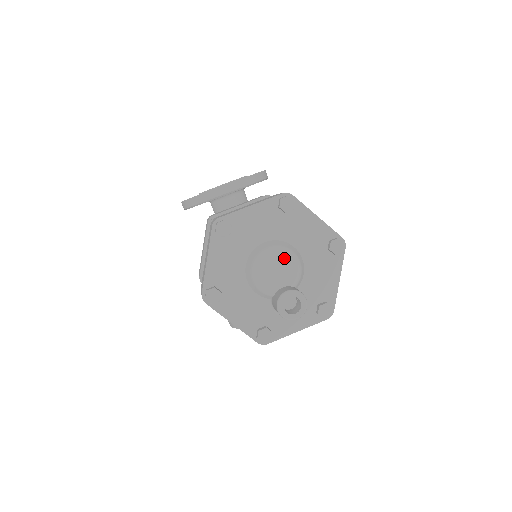
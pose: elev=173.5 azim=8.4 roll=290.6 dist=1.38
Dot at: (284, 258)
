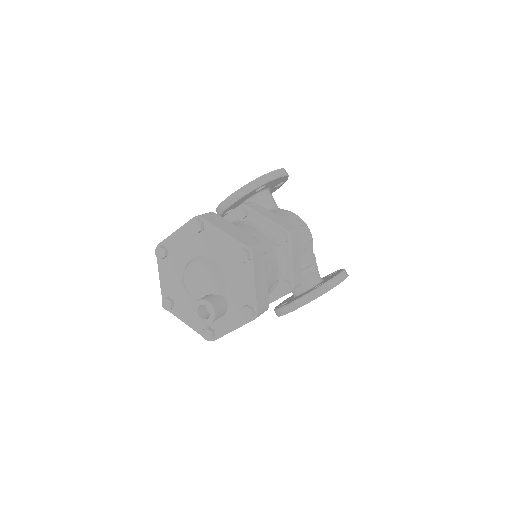
Dot at: (201, 272)
